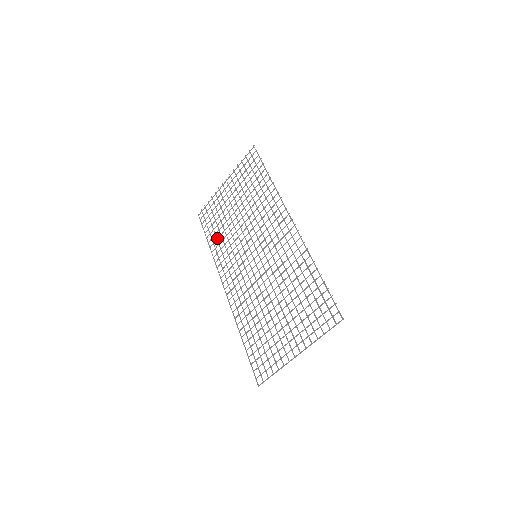
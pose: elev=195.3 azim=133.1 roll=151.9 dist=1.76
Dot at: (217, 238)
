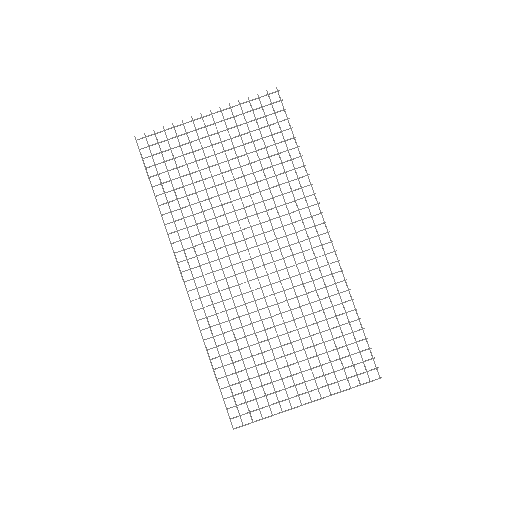
Dot at: (178, 198)
